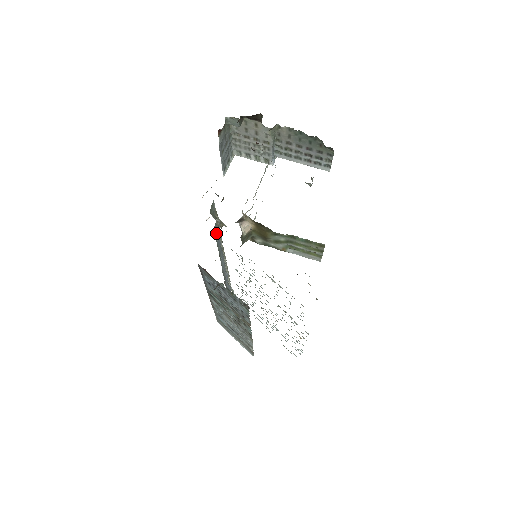
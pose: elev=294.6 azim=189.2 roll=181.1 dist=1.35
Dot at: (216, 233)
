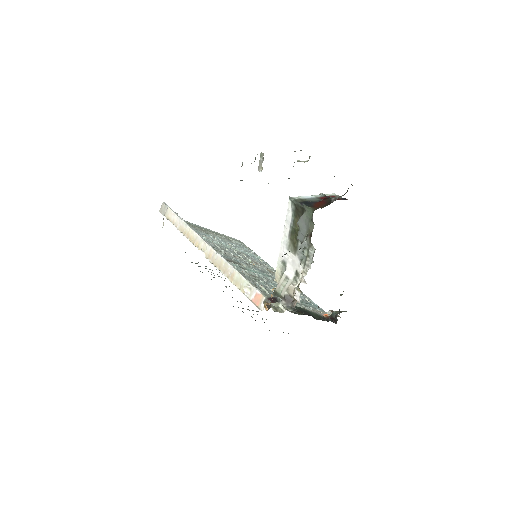
Dot at: occluded
